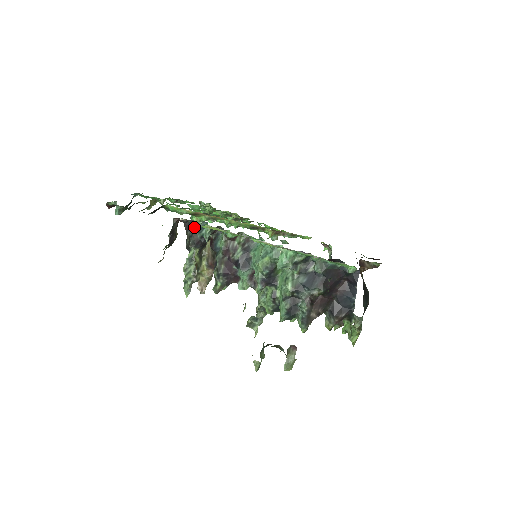
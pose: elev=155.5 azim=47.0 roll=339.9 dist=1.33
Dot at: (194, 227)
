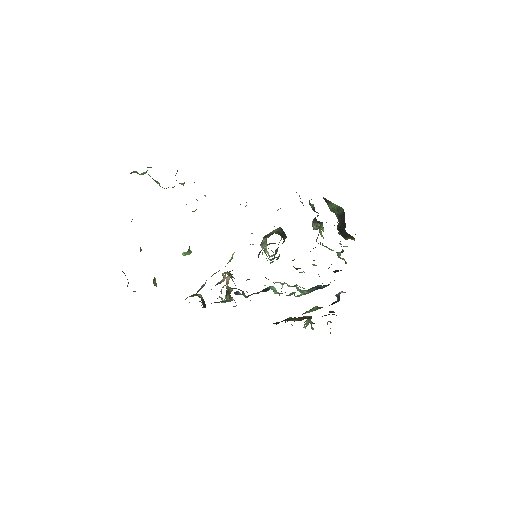
Dot at: (219, 302)
